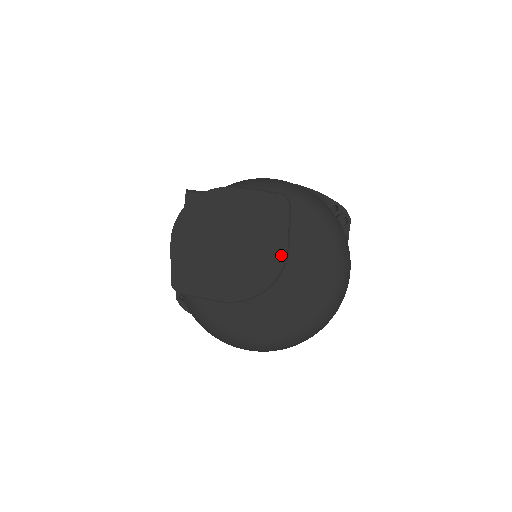
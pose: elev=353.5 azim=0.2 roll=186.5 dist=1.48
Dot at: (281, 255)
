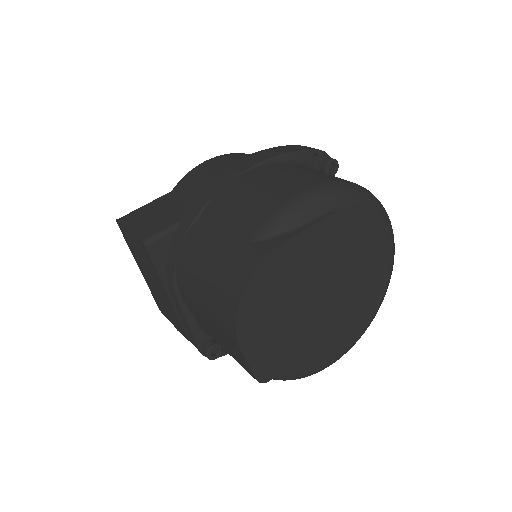
Dot at: (347, 271)
